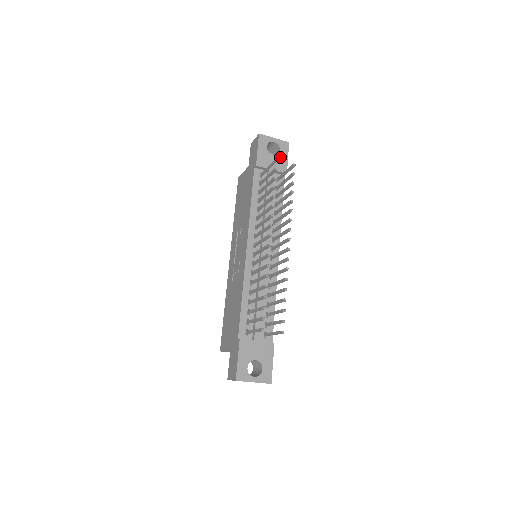
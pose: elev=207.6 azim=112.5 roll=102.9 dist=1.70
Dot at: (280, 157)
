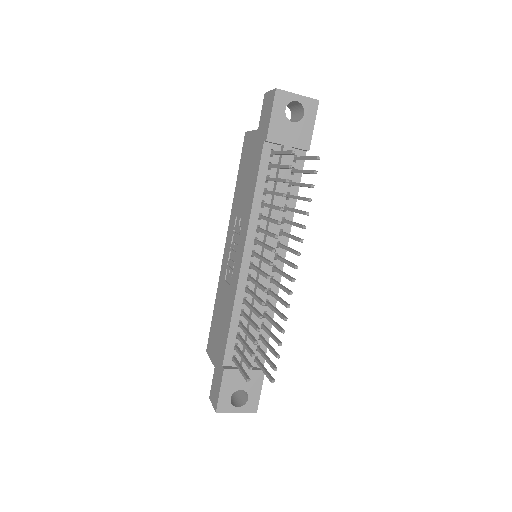
Dot at: (303, 125)
